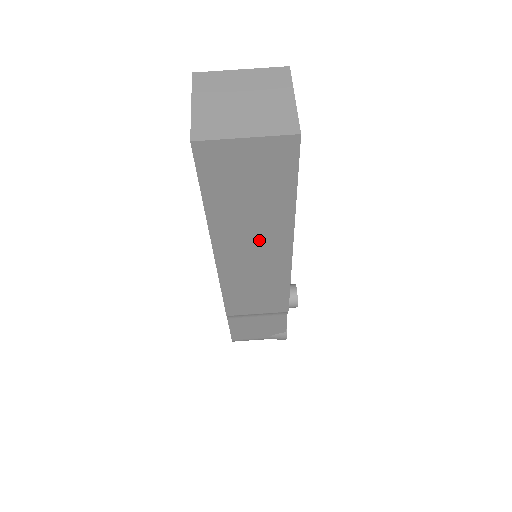
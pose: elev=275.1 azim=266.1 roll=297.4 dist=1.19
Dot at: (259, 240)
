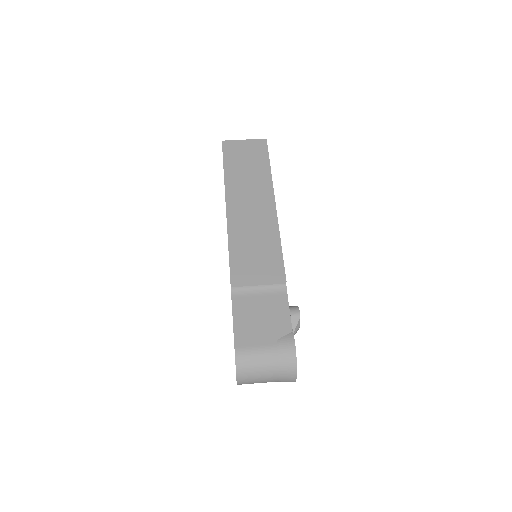
Dot at: (254, 196)
